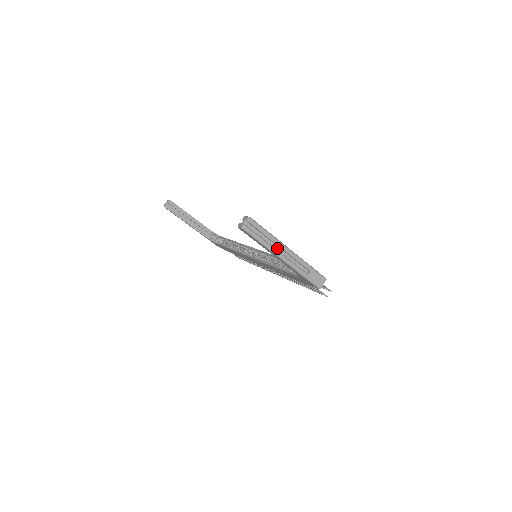
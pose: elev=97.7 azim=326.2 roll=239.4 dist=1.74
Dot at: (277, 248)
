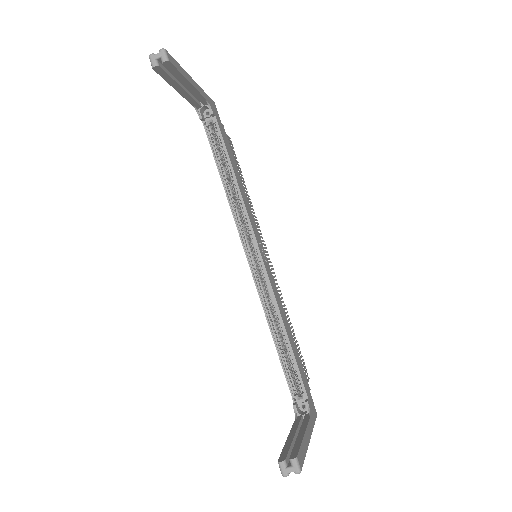
Dot at: occluded
